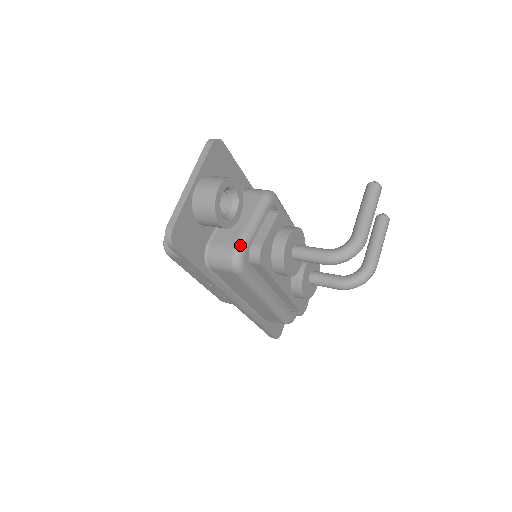
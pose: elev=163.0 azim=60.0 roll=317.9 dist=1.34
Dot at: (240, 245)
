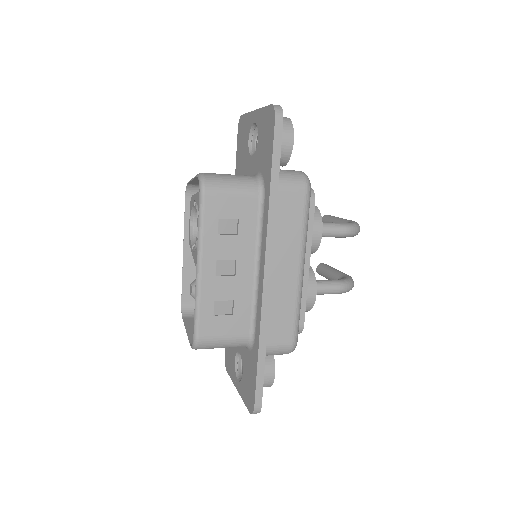
Dot at: occluded
